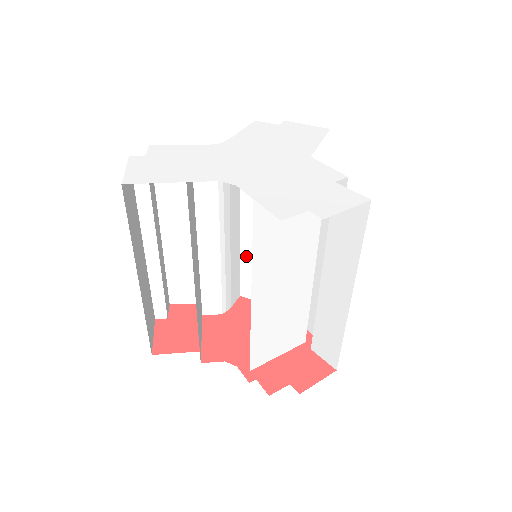
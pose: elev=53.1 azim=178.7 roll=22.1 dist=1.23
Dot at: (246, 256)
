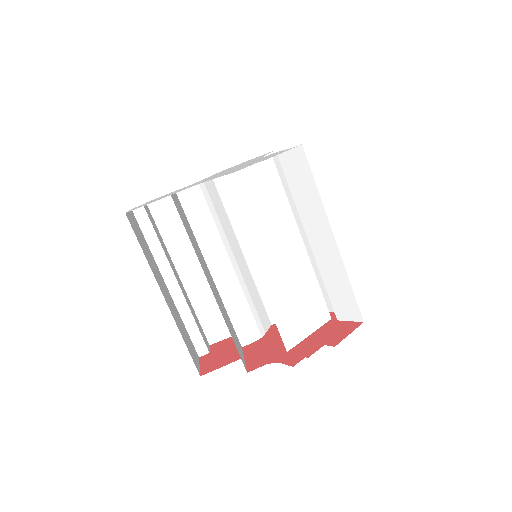
Dot at: occluded
